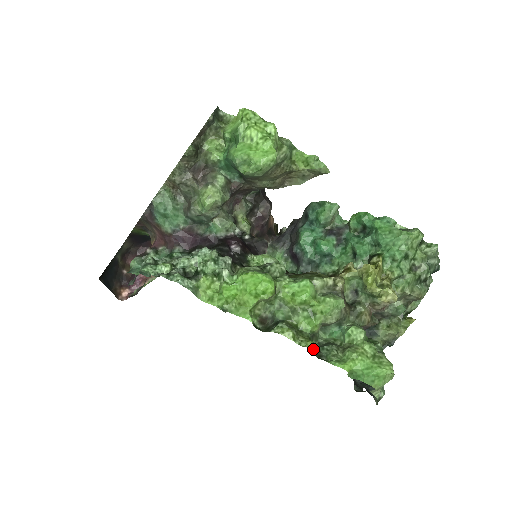
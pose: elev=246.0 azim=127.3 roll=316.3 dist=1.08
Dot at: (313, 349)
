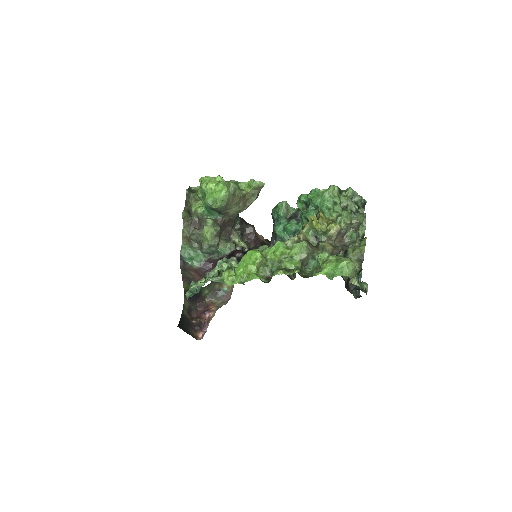
Dot at: (297, 272)
